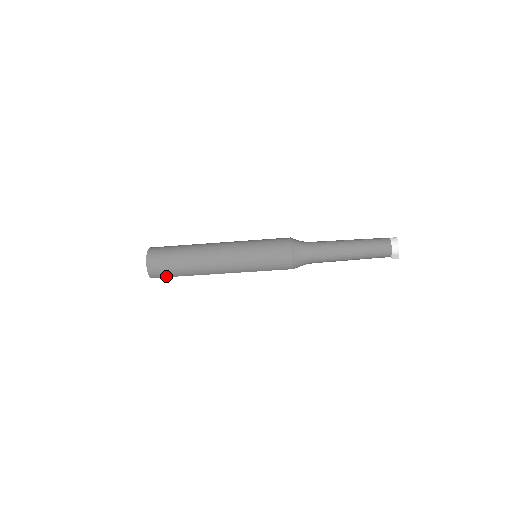
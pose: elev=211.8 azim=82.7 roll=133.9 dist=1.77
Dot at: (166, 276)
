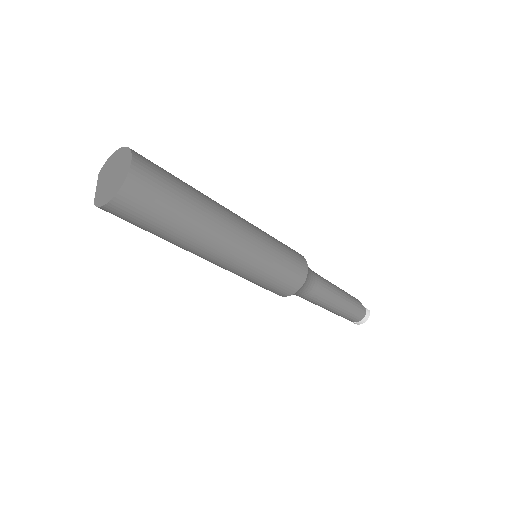
Dot at: occluded
